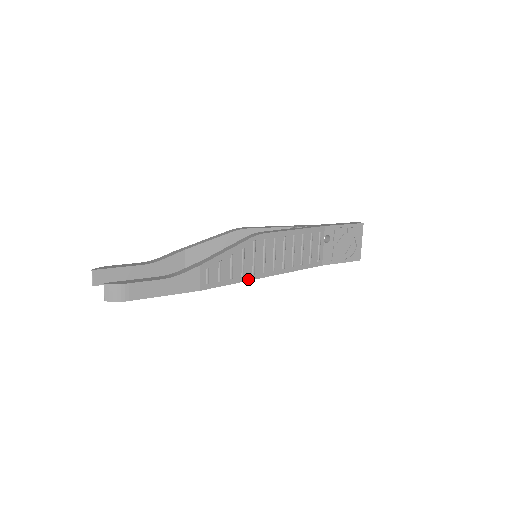
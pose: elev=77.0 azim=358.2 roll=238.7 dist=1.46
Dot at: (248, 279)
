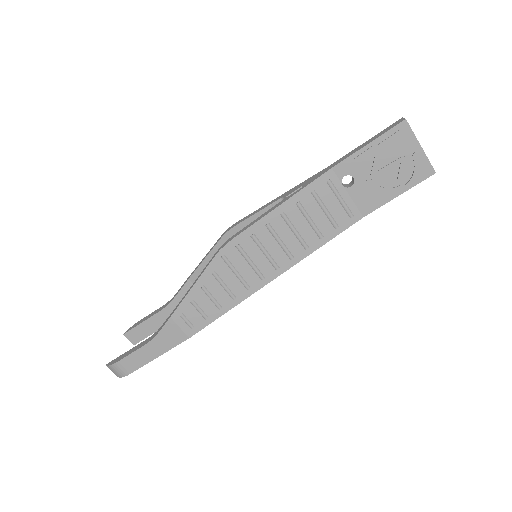
Dot at: (245, 297)
